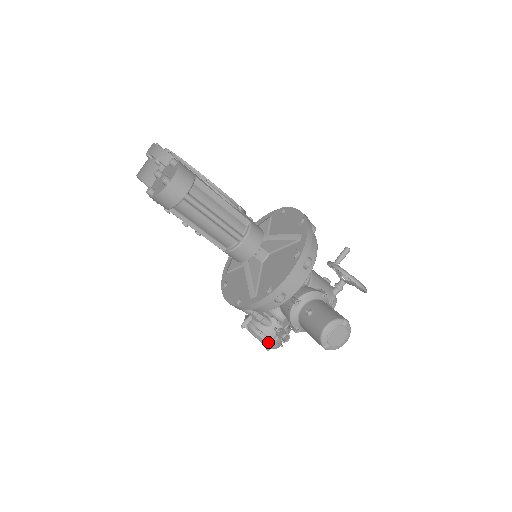
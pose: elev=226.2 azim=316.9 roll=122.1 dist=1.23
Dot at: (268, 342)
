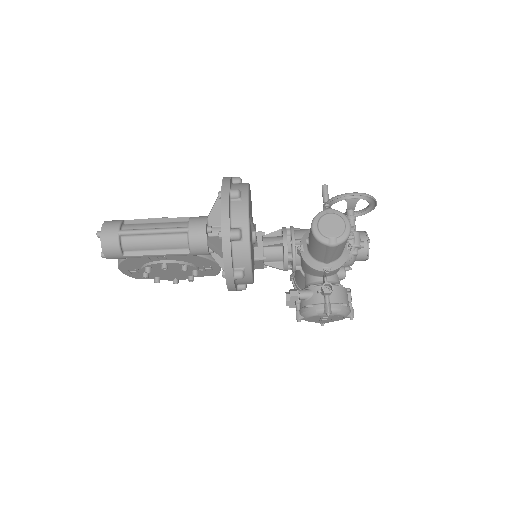
Dot at: (323, 308)
